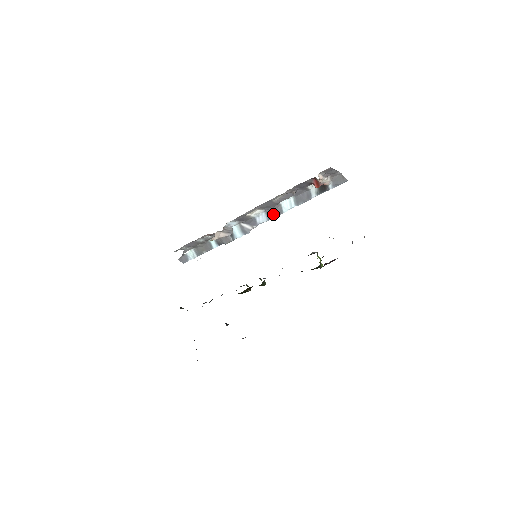
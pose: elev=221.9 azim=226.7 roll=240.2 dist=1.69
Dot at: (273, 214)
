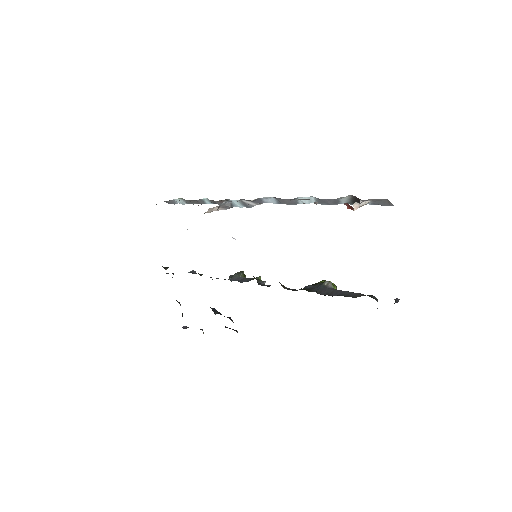
Dot at: (285, 202)
